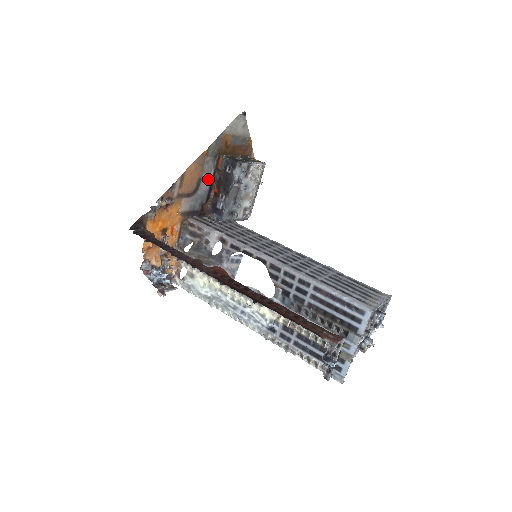
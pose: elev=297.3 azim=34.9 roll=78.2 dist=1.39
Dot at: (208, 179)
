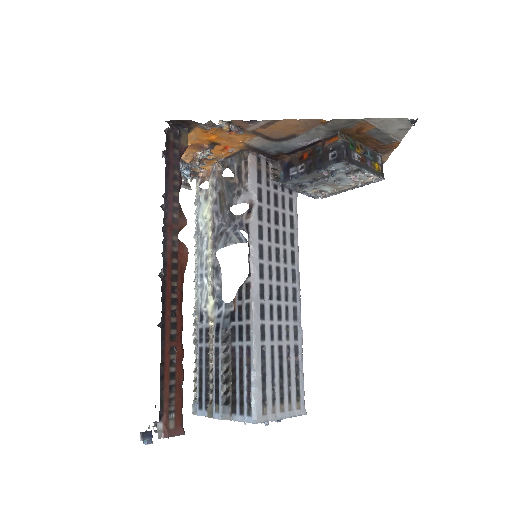
Dot at: (307, 140)
